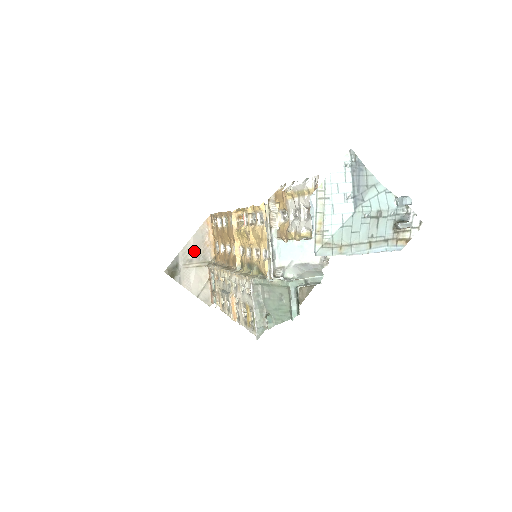
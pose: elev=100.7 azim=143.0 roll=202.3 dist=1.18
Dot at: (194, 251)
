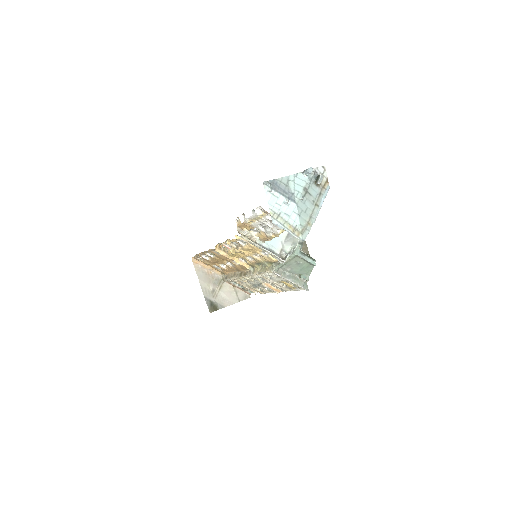
Dot at: (209, 284)
